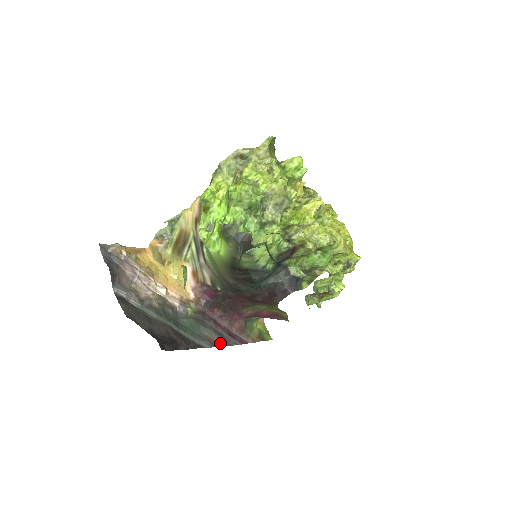
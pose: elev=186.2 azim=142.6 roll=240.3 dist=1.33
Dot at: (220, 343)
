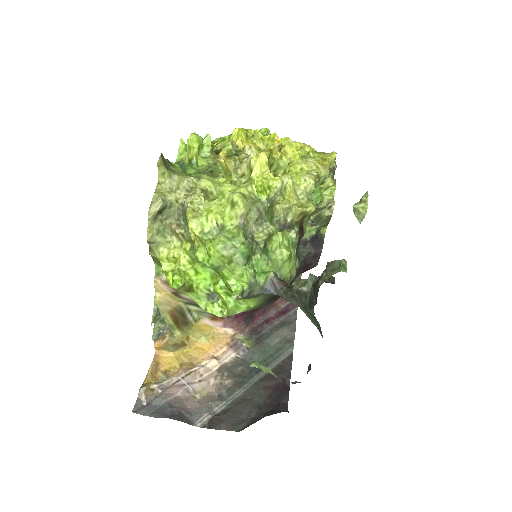
Dot at: (291, 331)
